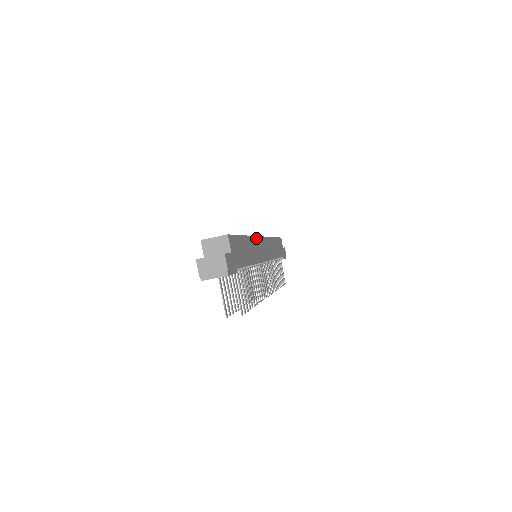
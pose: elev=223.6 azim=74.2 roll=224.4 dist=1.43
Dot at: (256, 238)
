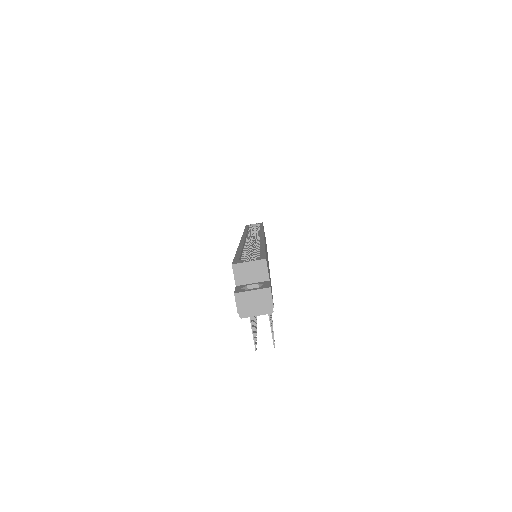
Dot at: occluded
